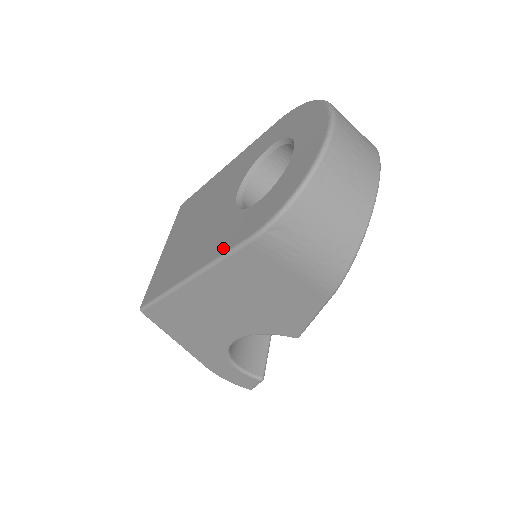
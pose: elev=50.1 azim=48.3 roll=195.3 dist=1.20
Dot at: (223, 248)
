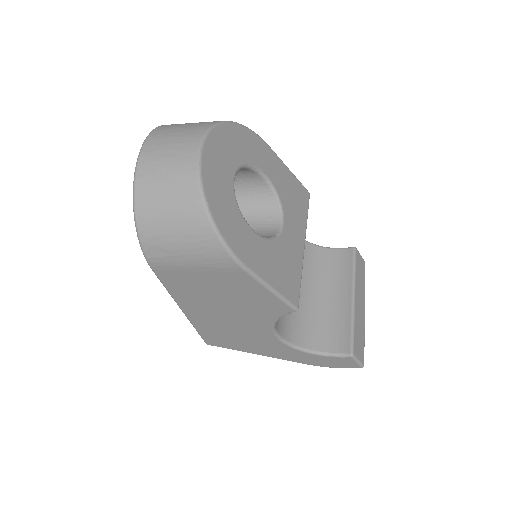
Dot at: occluded
